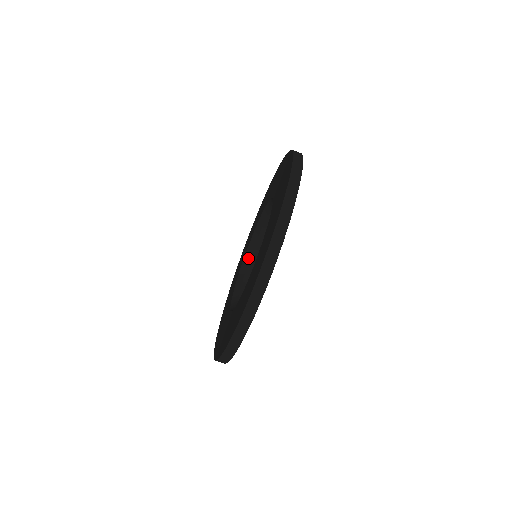
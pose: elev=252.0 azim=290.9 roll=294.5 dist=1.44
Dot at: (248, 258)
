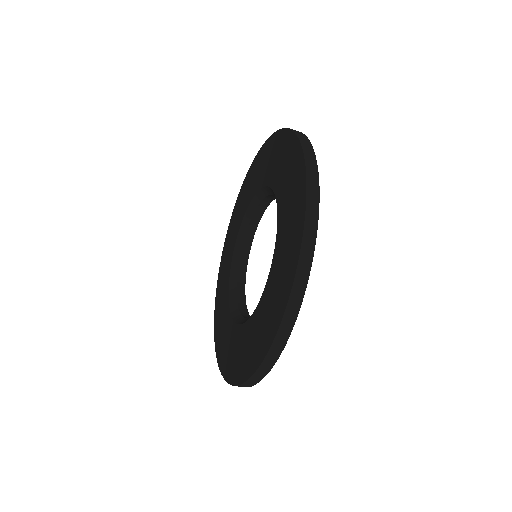
Dot at: (240, 246)
